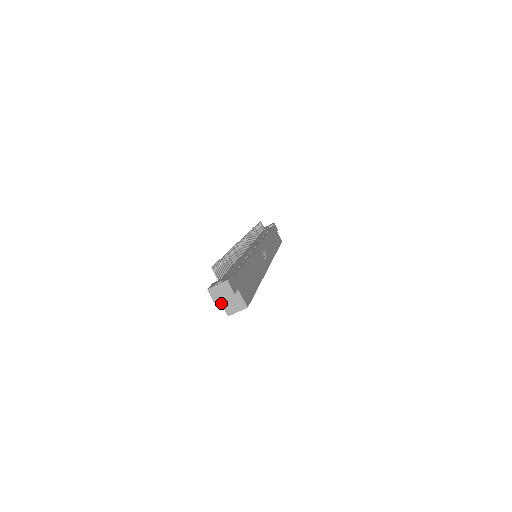
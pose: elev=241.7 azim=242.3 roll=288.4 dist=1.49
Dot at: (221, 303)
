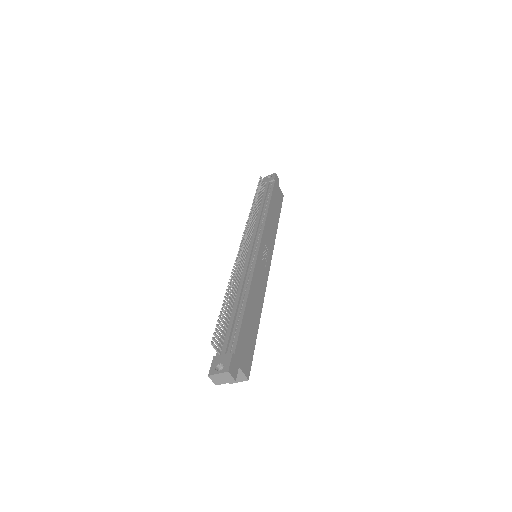
Dot at: occluded
